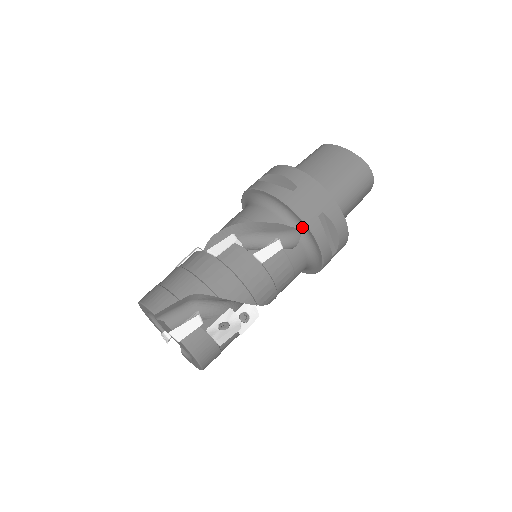
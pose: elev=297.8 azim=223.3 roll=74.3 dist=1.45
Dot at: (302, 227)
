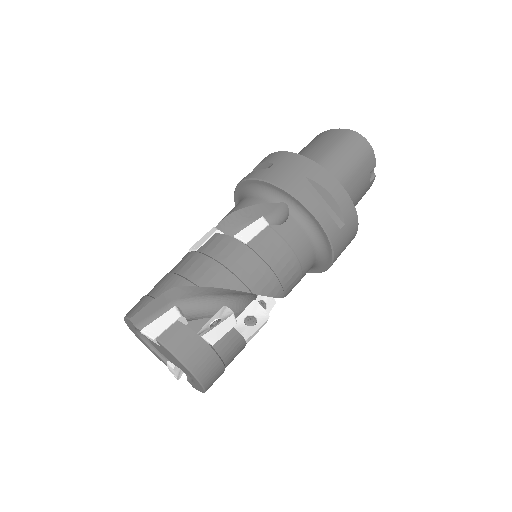
Dot at: (286, 198)
